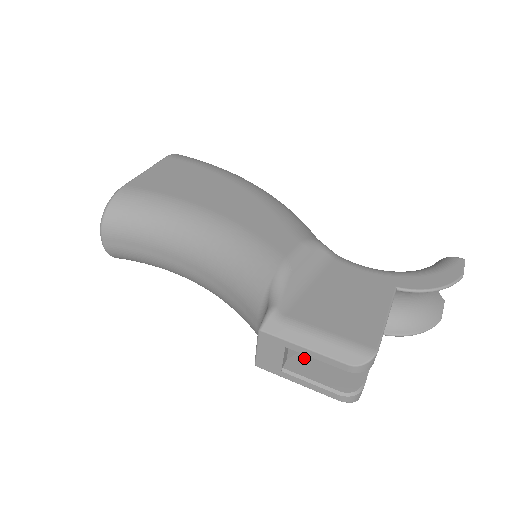
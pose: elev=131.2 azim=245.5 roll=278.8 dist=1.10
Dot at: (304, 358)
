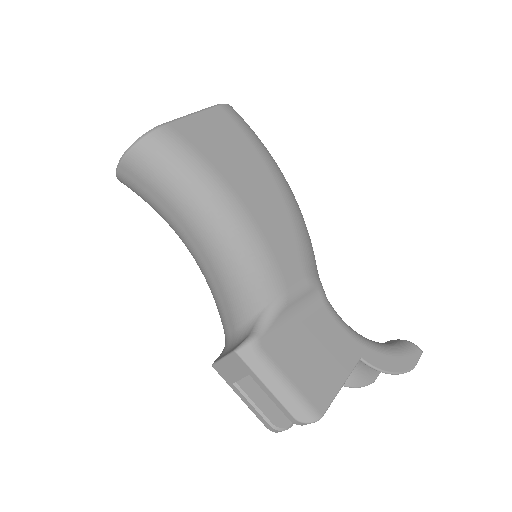
Dot at: occluded
